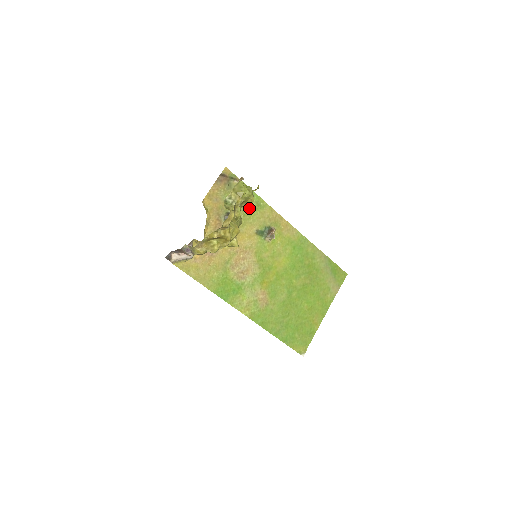
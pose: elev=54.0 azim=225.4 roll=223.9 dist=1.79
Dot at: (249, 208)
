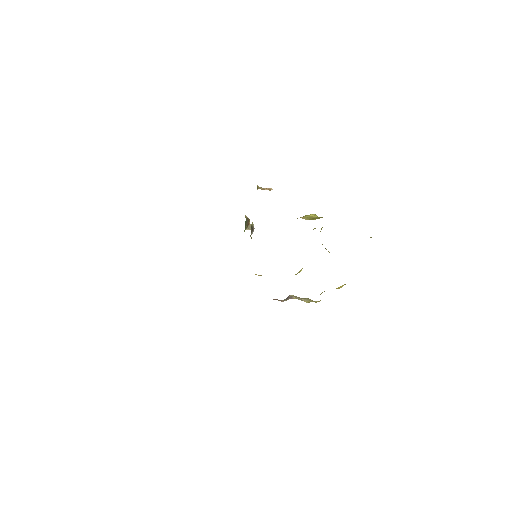
Dot at: occluded
